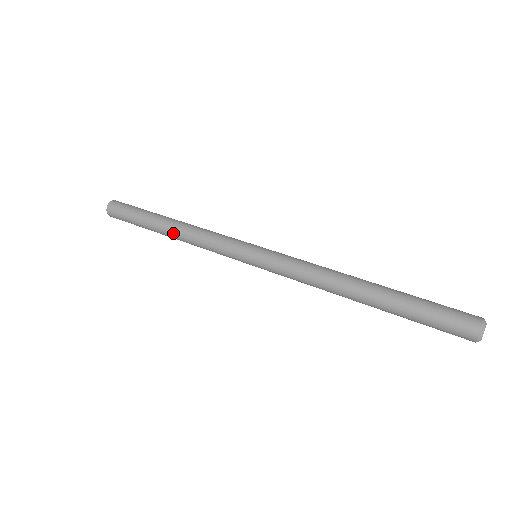
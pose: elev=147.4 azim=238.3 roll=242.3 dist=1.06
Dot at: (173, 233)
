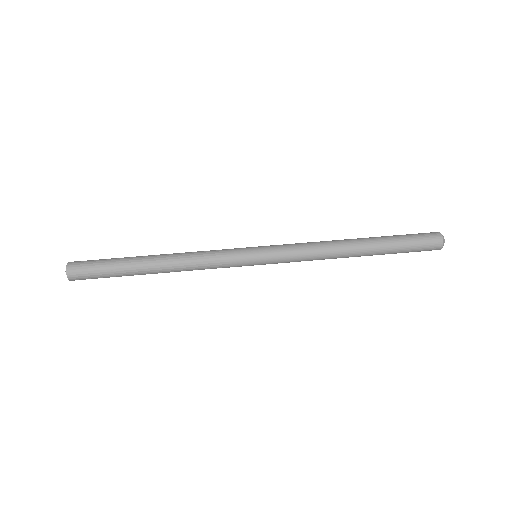
Dot at: (165, 270)
